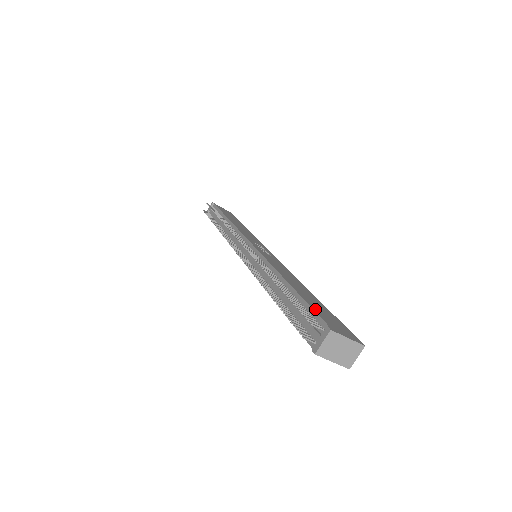
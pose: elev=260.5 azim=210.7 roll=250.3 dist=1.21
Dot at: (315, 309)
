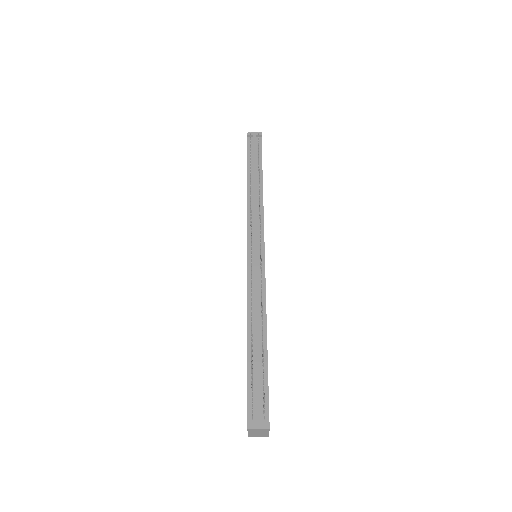
Dot at: occluded
